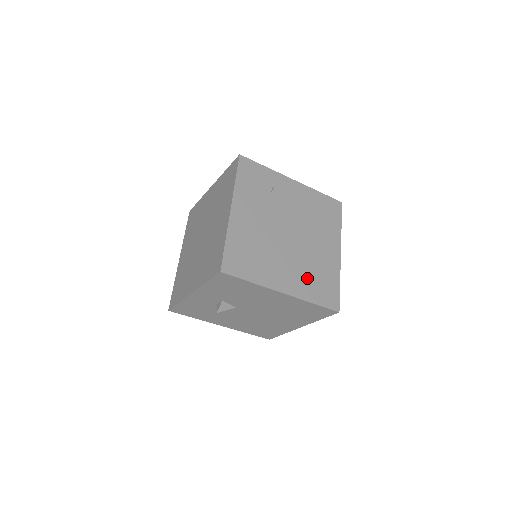
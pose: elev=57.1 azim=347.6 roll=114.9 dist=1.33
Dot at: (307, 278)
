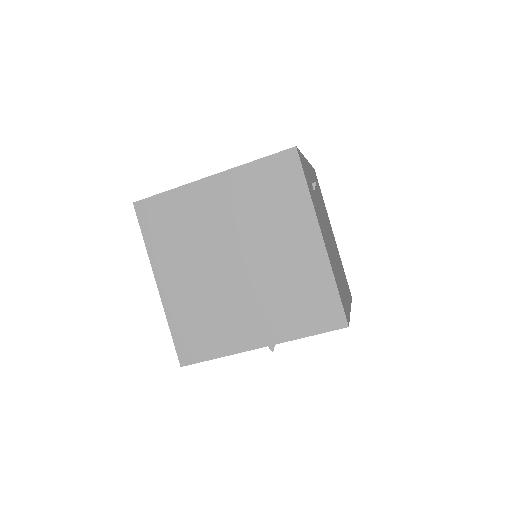
Dot at: (344, 279)
